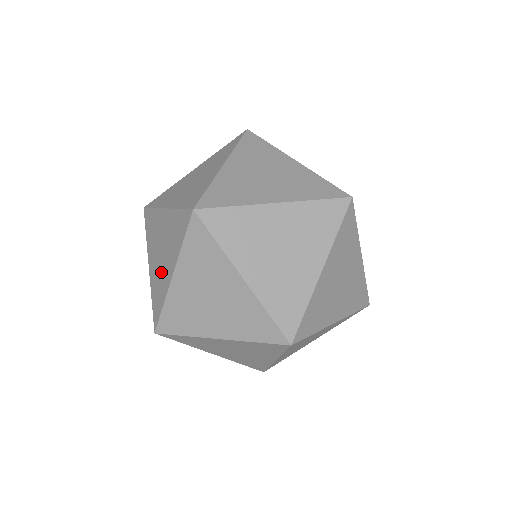
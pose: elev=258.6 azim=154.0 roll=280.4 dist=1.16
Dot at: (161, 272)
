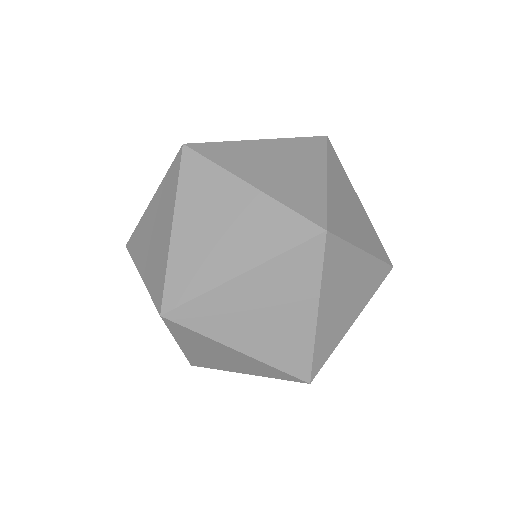
Dot at: (210, 253)
